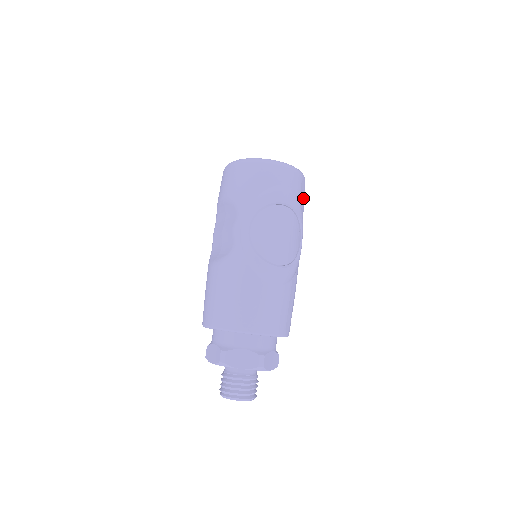
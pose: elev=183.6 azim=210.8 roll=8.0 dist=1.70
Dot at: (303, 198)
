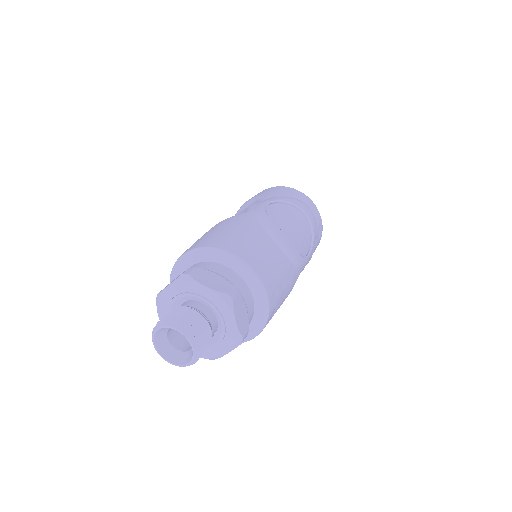
Dot at: (318, 239)
